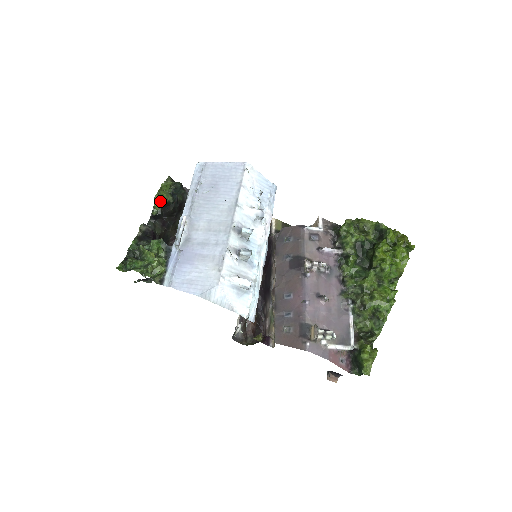
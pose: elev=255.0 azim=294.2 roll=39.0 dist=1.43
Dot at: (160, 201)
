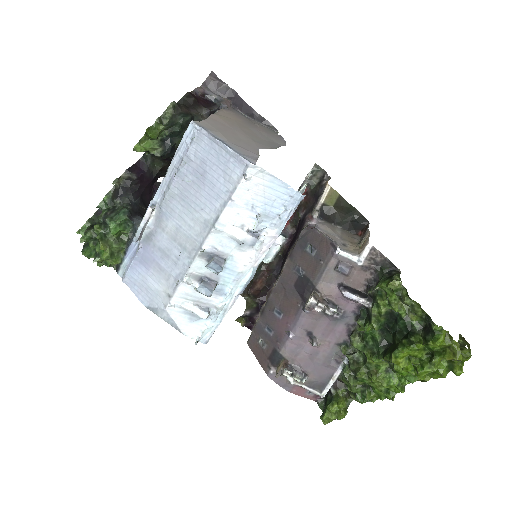
Dot at: (144, 151)
